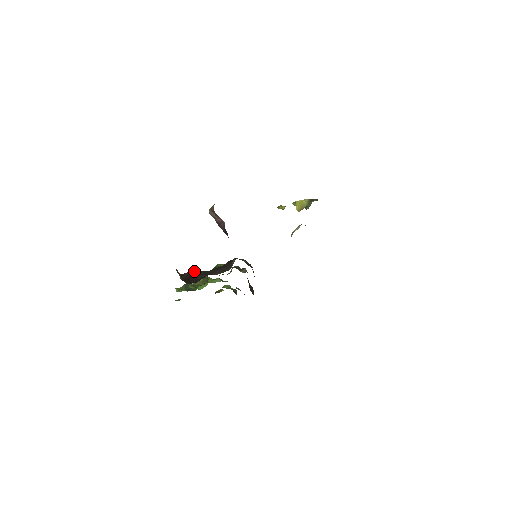
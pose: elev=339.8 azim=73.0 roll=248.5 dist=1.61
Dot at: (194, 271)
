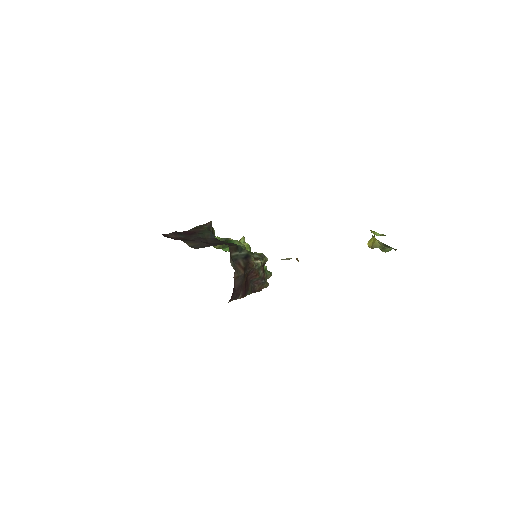
Dot at: (207, 231)
